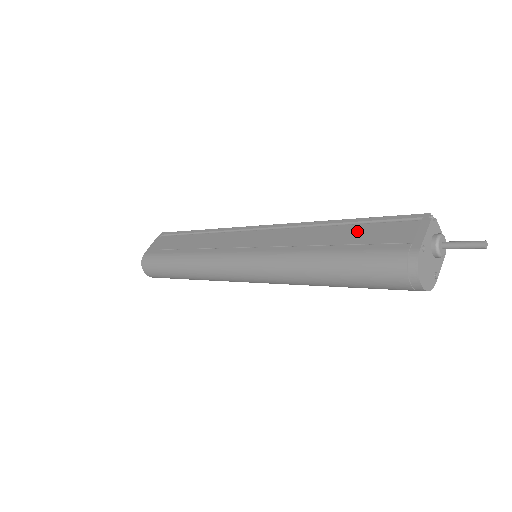
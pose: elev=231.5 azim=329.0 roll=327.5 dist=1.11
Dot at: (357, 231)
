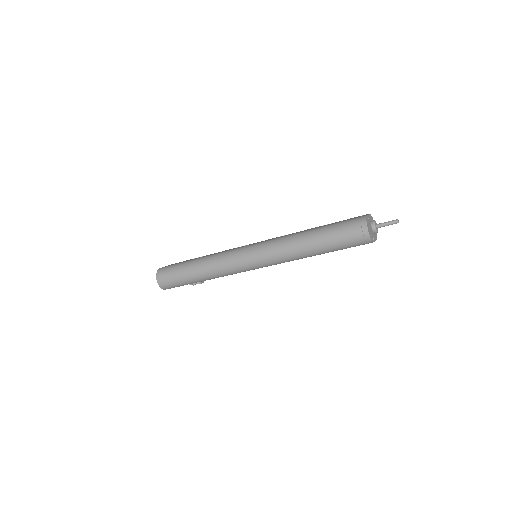
Dot at: occluded
